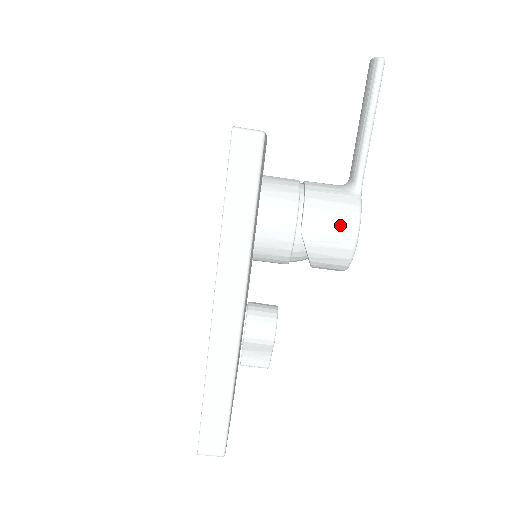
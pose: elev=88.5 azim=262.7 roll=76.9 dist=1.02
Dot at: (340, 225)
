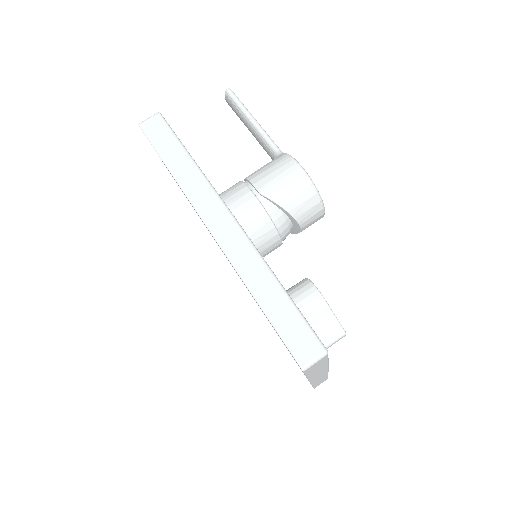
Dot at: (282, 169)
